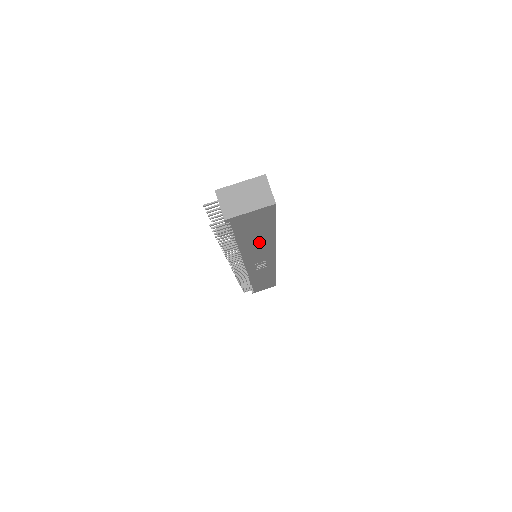
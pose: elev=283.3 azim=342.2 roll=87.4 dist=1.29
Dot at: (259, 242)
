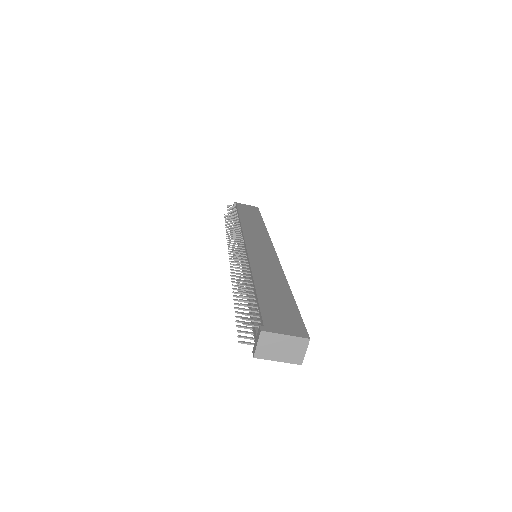
Dot at: occluded
